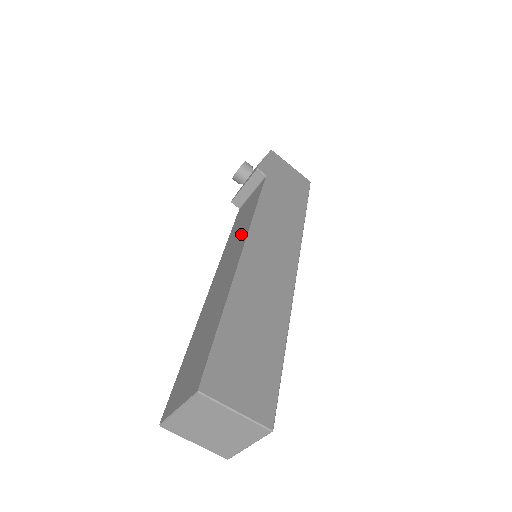
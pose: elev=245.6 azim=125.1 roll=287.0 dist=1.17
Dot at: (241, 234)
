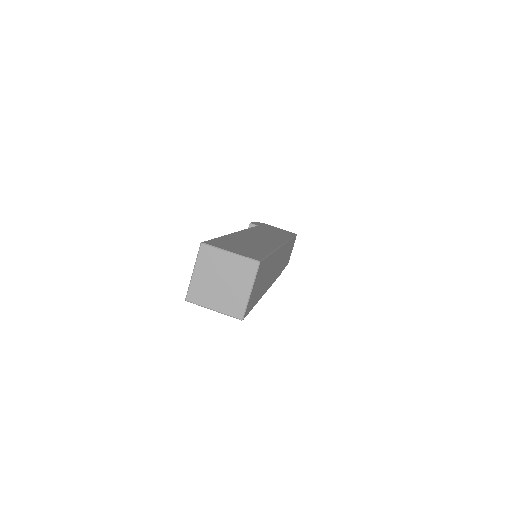
Dot at: occluded
